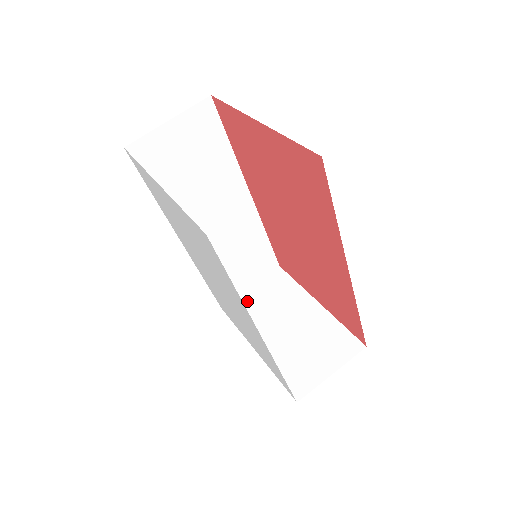
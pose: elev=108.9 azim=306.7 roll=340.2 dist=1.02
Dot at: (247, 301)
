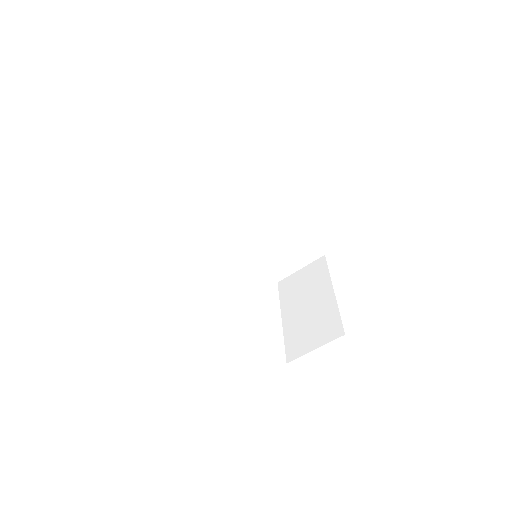
Dot at: (293, 280)
